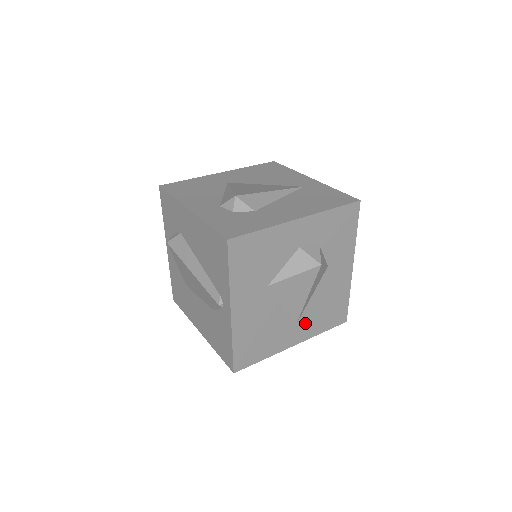
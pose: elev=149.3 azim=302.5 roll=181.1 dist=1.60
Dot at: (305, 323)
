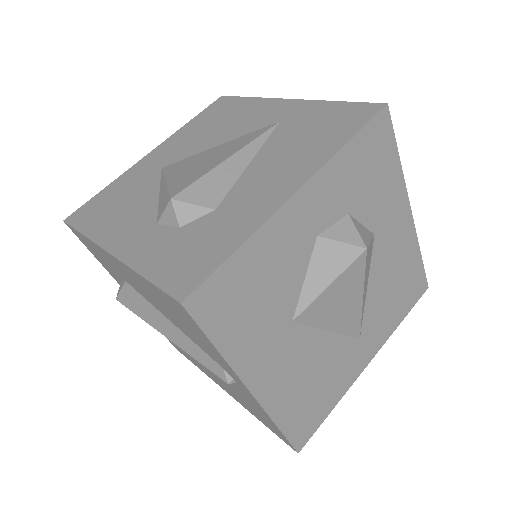
Dot at: (372, 328)
